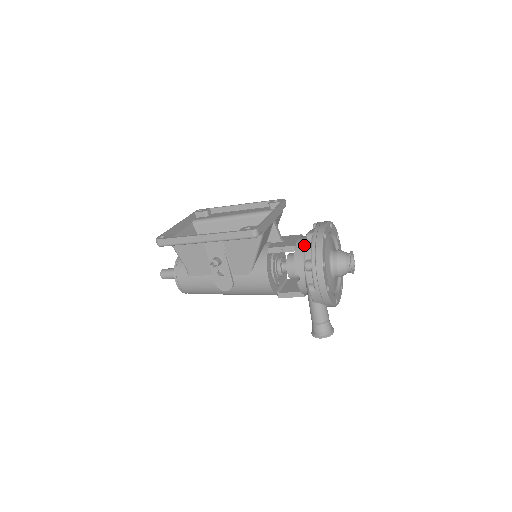
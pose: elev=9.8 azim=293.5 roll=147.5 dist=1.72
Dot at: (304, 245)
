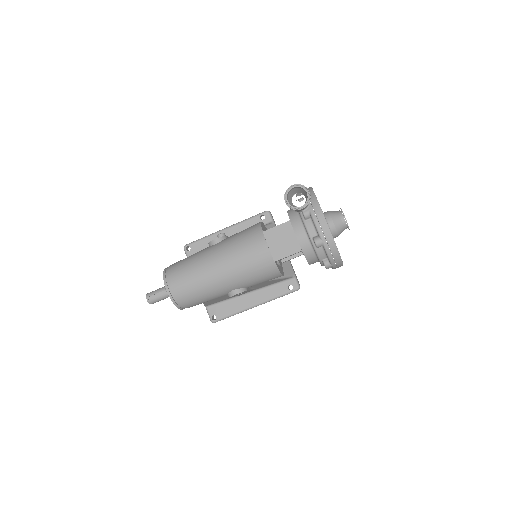
Dot at: occluded
